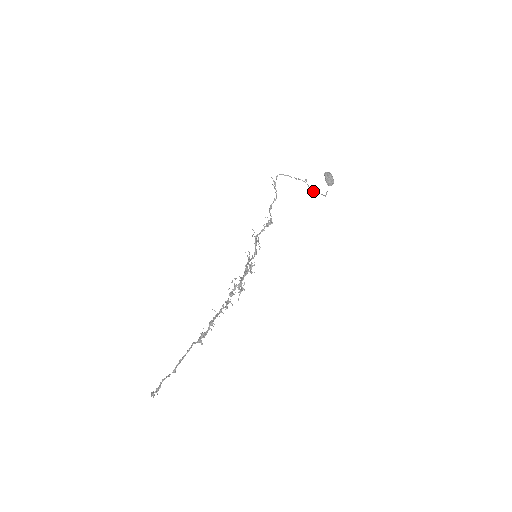
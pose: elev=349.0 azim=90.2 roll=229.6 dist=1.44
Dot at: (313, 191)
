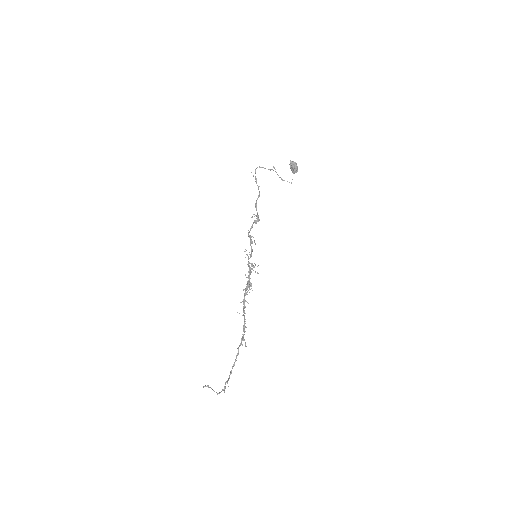
Dot at: occluded
